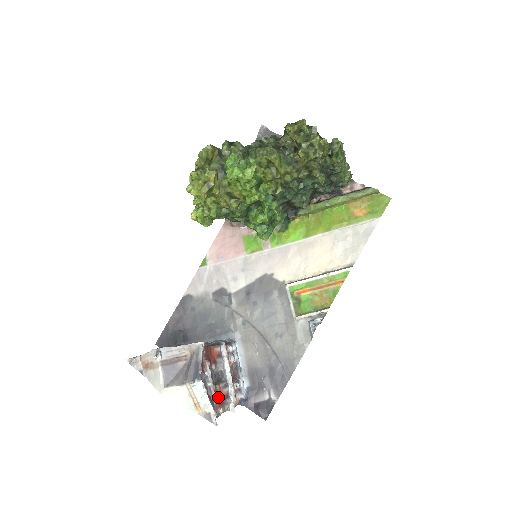
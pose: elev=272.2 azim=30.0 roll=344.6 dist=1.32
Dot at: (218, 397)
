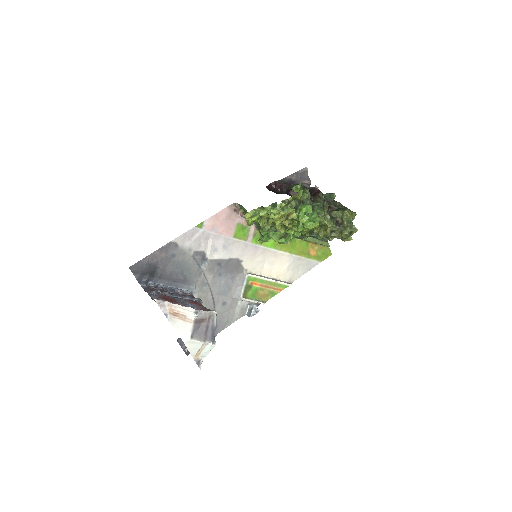
Dot at: occluded
